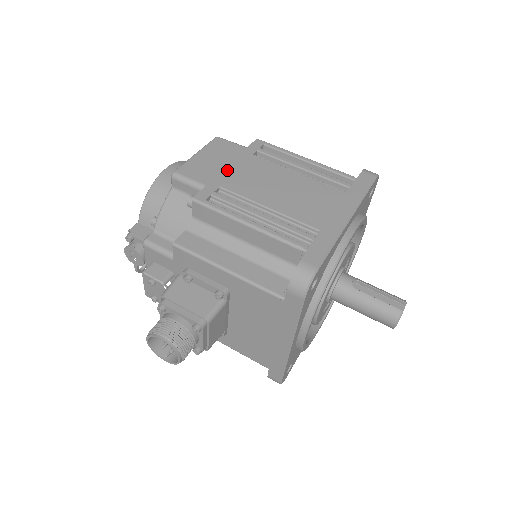
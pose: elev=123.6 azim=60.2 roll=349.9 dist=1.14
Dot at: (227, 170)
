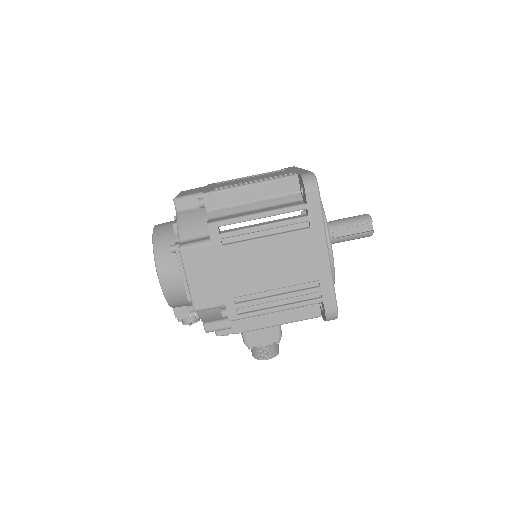
Dot at: (223, 279)
